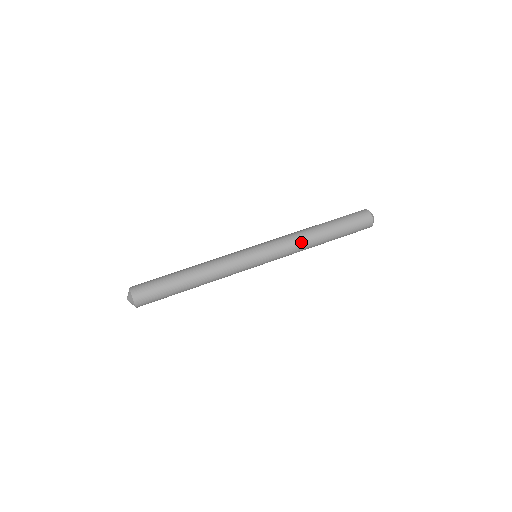
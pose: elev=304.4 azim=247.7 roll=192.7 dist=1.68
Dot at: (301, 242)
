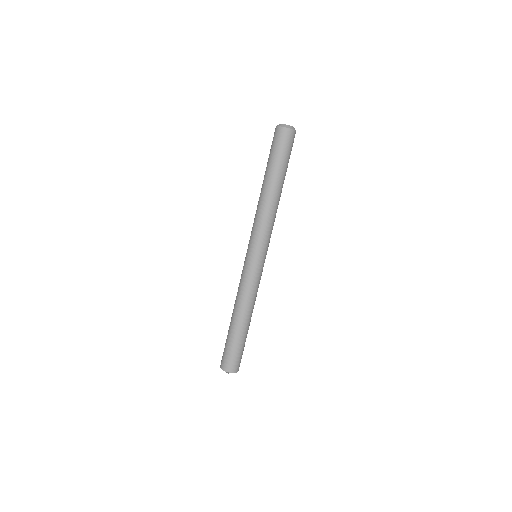
Dot at: (275, 214)
